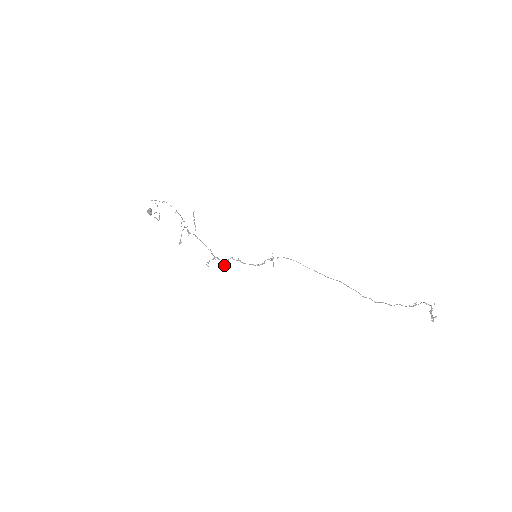
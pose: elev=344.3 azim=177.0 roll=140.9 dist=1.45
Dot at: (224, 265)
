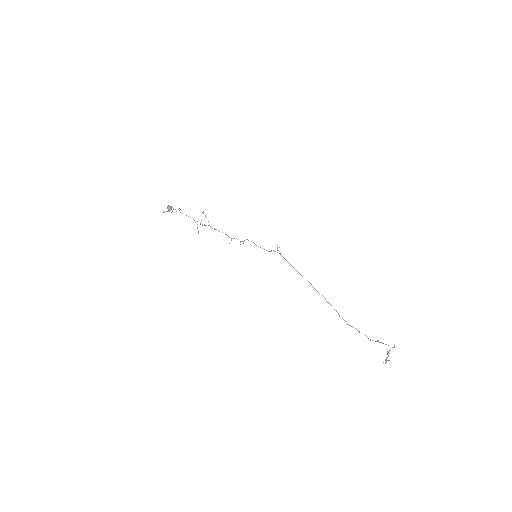
Dot at: occluded
